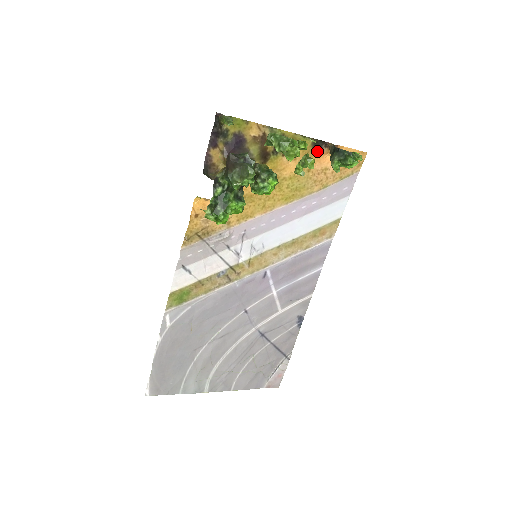
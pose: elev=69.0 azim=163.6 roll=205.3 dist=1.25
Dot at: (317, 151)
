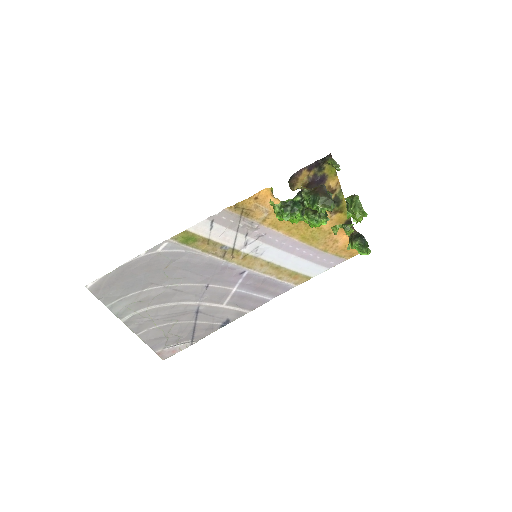
Dot at: occluded
